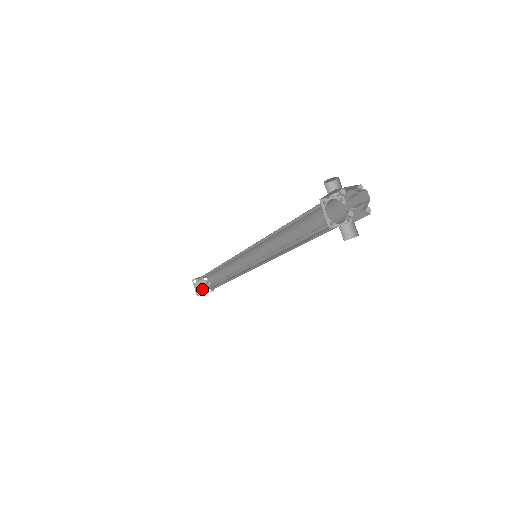
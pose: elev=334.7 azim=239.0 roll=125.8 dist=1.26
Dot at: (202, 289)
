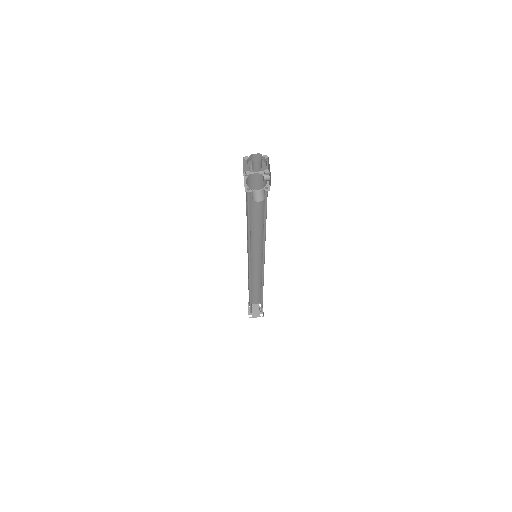
Dot at: (255, 313)
